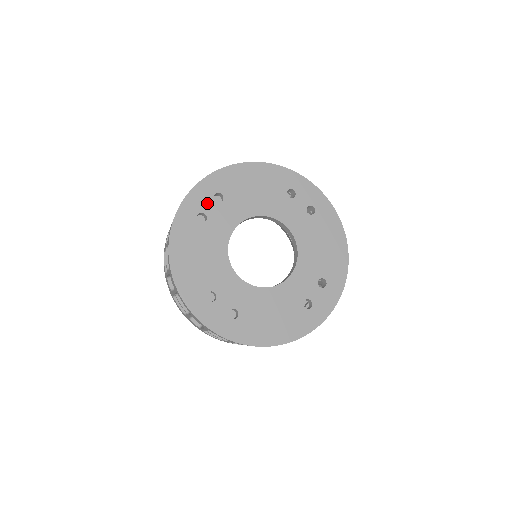
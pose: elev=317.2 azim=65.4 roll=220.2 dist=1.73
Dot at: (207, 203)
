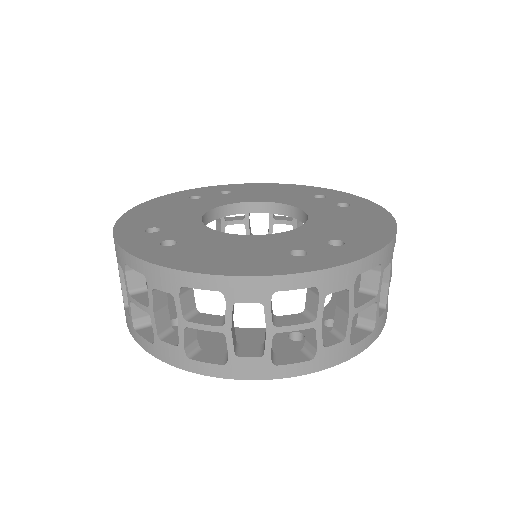
Dot at: (209, 193)
